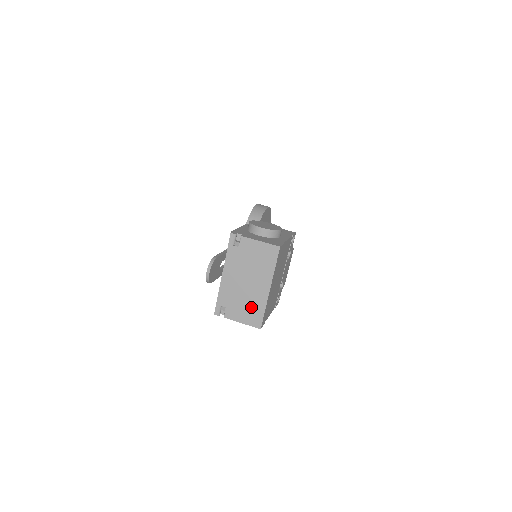
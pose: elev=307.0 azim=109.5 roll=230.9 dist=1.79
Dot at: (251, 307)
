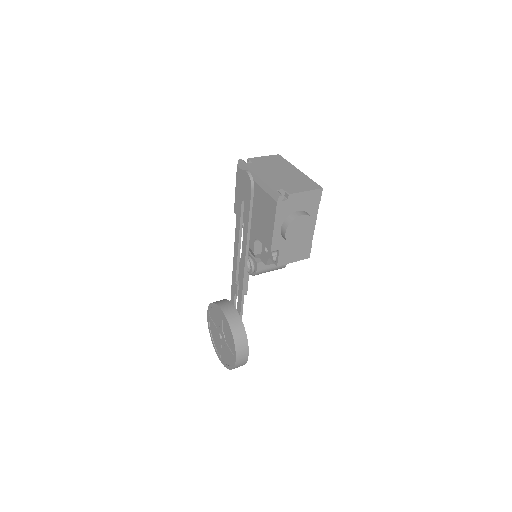
Dot at: (300, 182)
